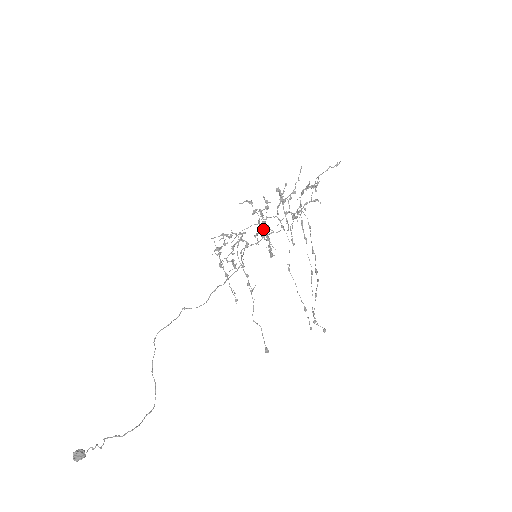
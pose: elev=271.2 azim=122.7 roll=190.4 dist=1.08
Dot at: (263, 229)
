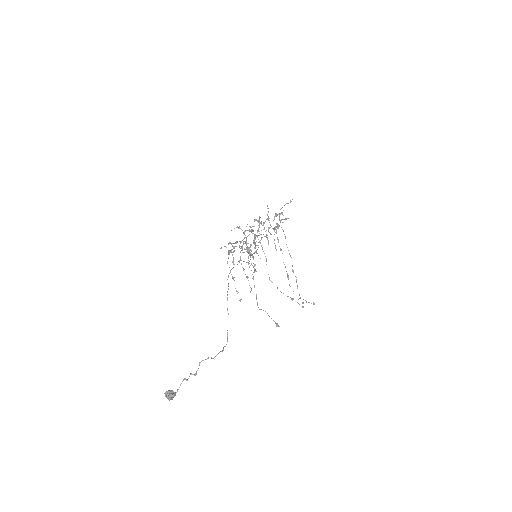
Dot at: (248, 249)
